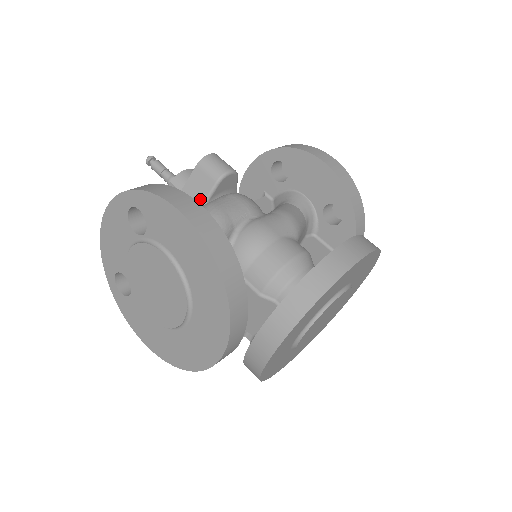
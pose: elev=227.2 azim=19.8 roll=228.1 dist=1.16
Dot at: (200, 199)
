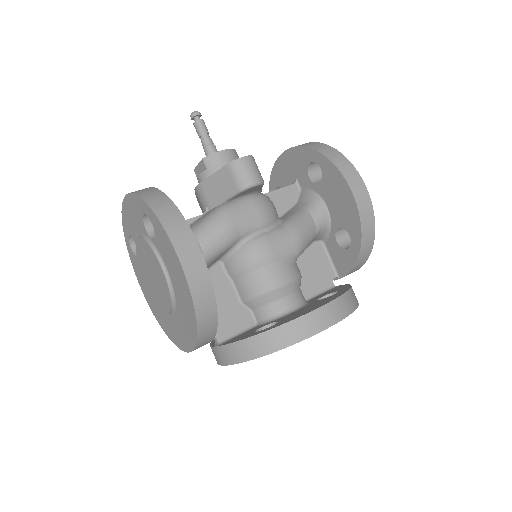
Dot at: (221, 196)
